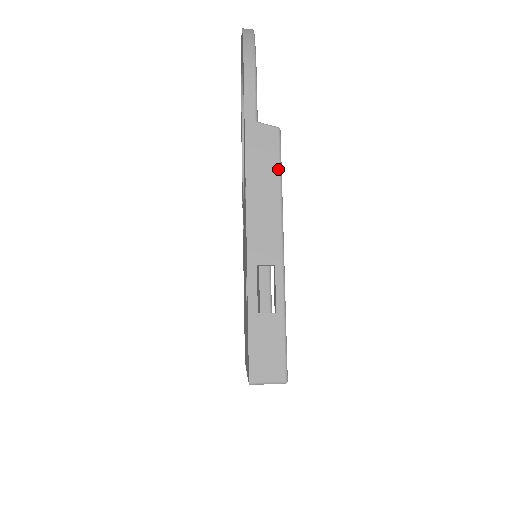
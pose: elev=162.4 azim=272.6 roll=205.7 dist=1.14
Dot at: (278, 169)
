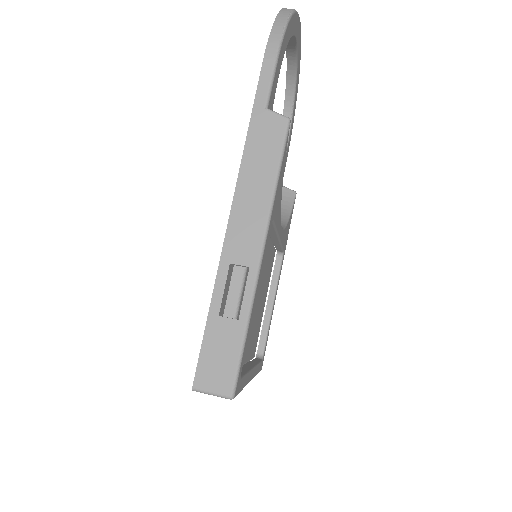
Dot at: (277, 163)
